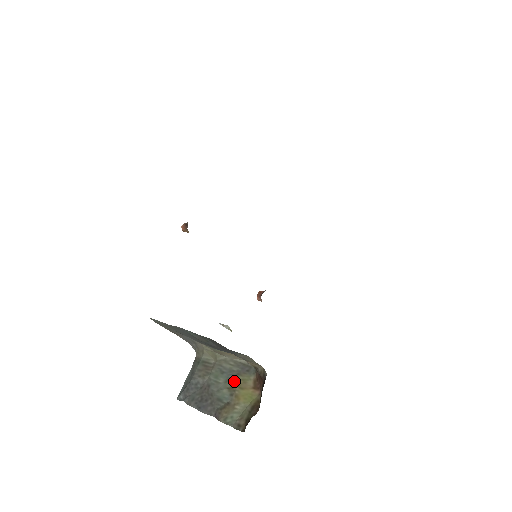
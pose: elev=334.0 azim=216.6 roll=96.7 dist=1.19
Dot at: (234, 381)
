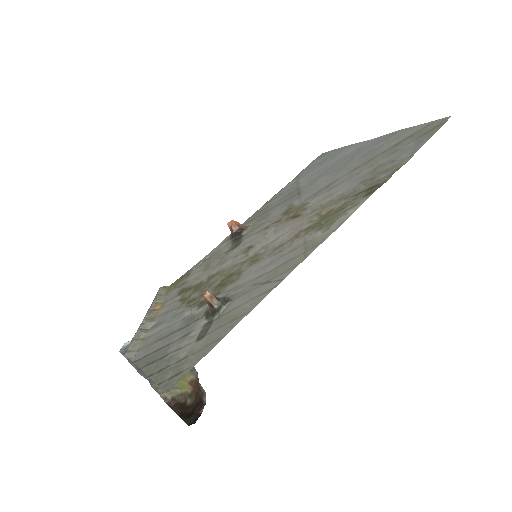
Dot at: occluded
